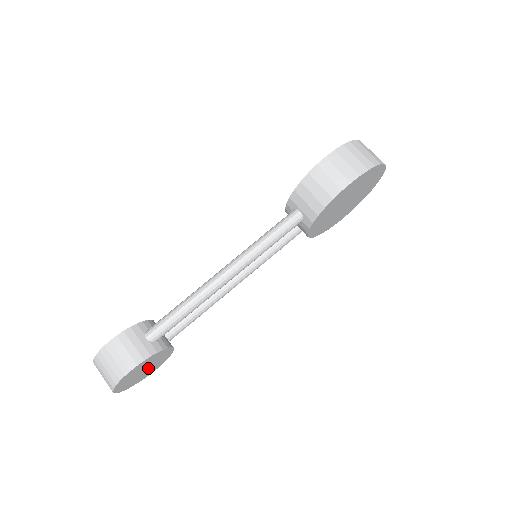
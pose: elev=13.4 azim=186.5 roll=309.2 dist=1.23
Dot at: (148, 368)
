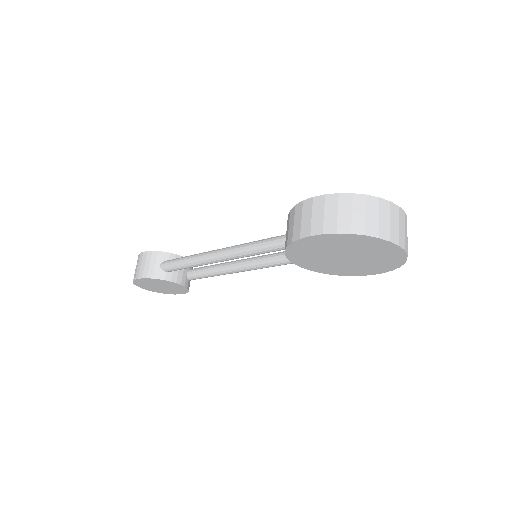
Dot at: (166, 287)
